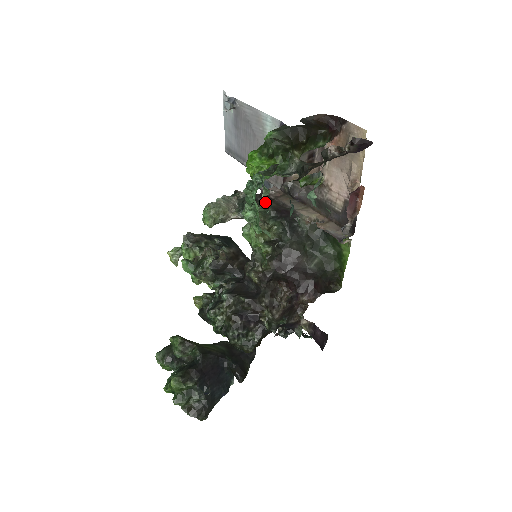
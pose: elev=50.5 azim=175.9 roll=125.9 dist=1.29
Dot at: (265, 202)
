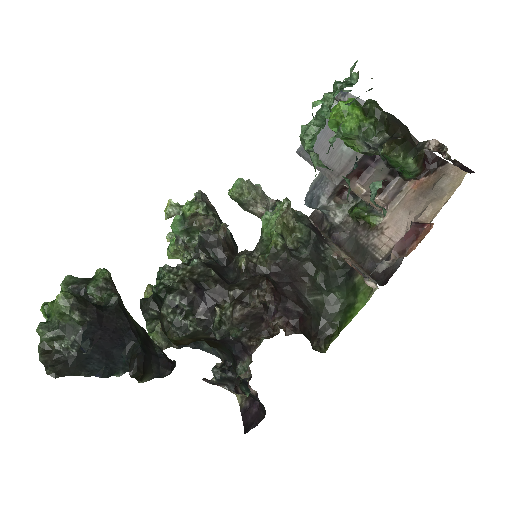
Dot at: occluded
